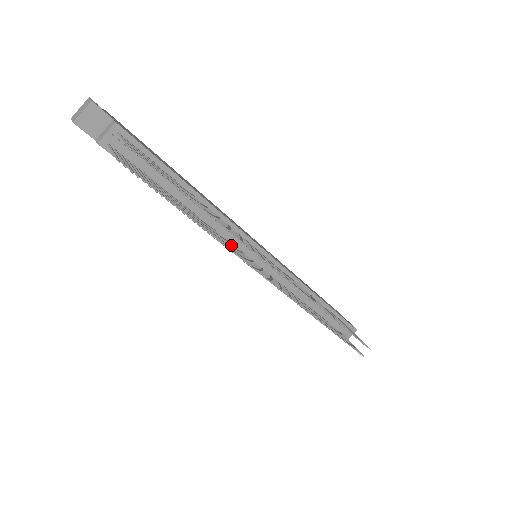
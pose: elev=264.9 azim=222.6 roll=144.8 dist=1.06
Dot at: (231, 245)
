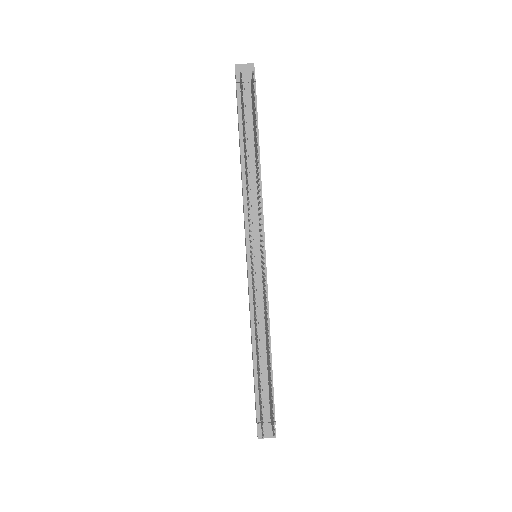
Dot at: occluded
